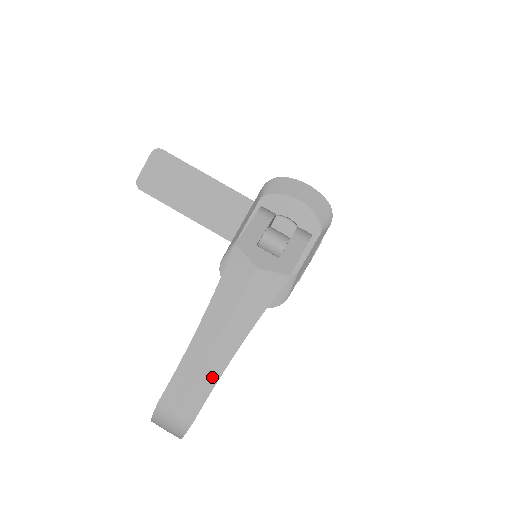
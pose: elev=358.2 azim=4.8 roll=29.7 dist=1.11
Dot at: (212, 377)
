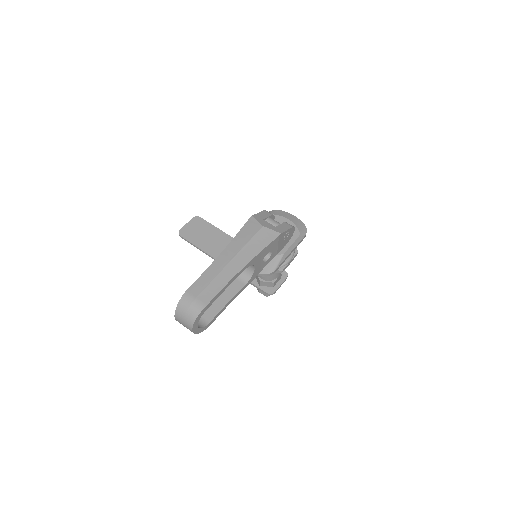
Dot at: (225, 279)
